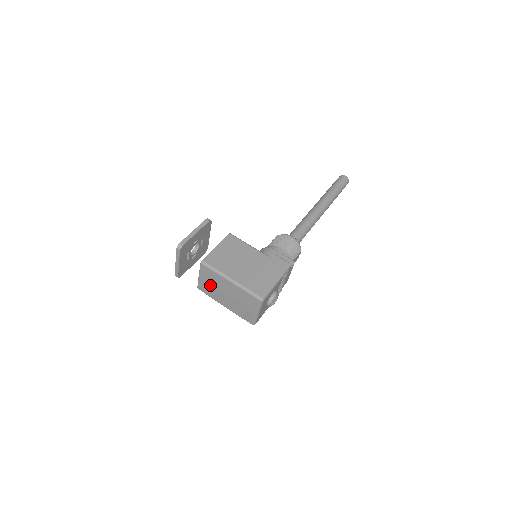
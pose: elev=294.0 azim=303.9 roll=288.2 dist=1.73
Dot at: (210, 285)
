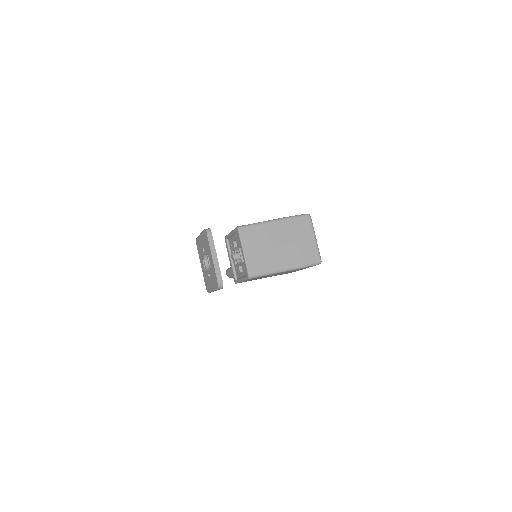
Dot at: (260, 251)
